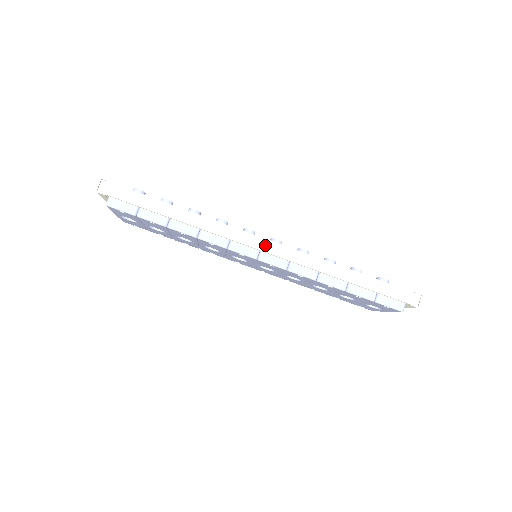
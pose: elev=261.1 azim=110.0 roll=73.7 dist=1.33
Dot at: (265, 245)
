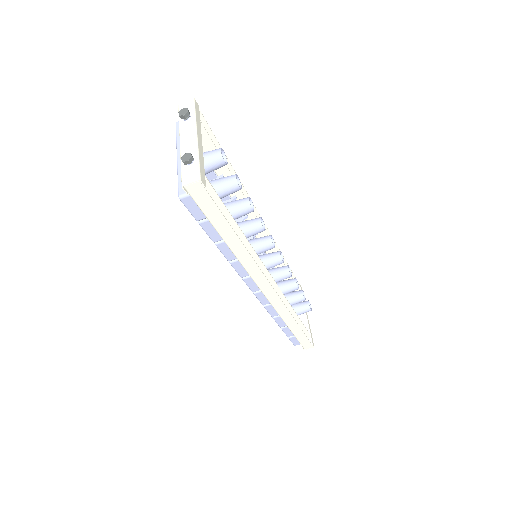
Dot at: (269, 293)
